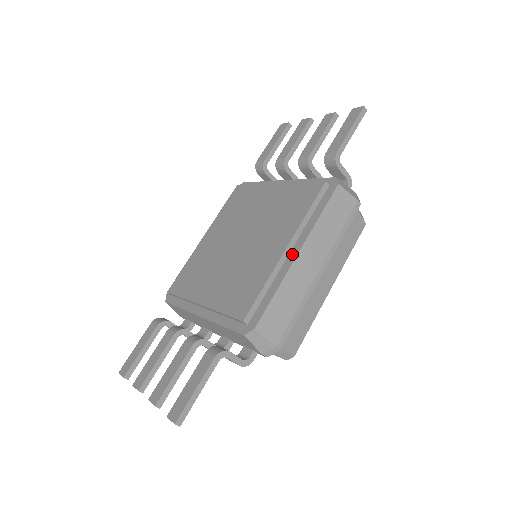
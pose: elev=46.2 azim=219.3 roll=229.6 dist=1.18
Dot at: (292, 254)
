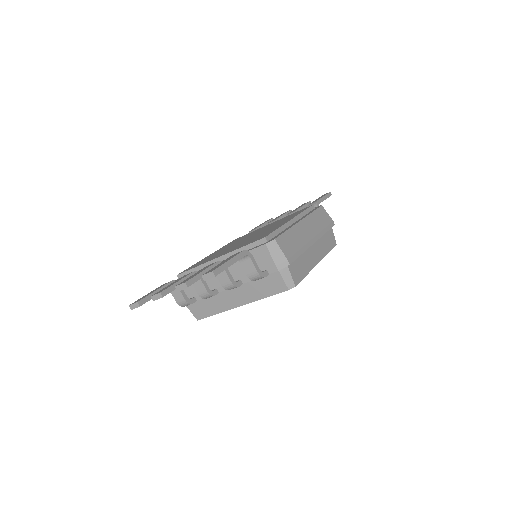
Dot at: (296, 222)
